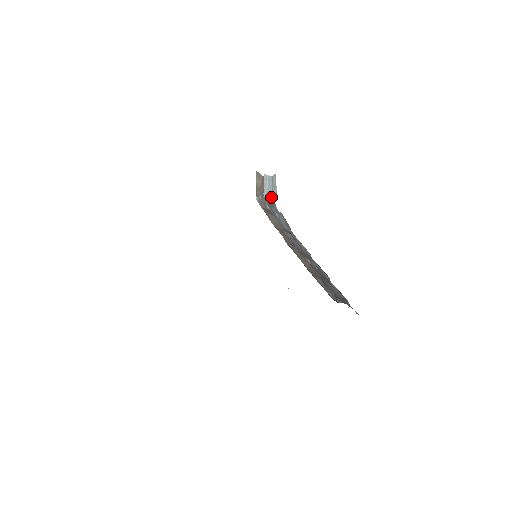
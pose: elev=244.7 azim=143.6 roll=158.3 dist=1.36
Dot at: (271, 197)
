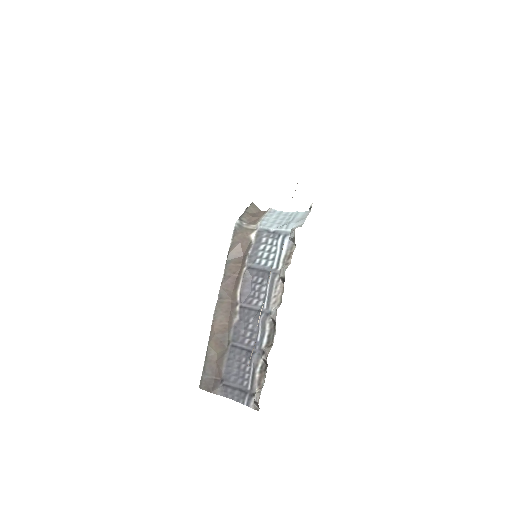
Dot at: (283, 225)
